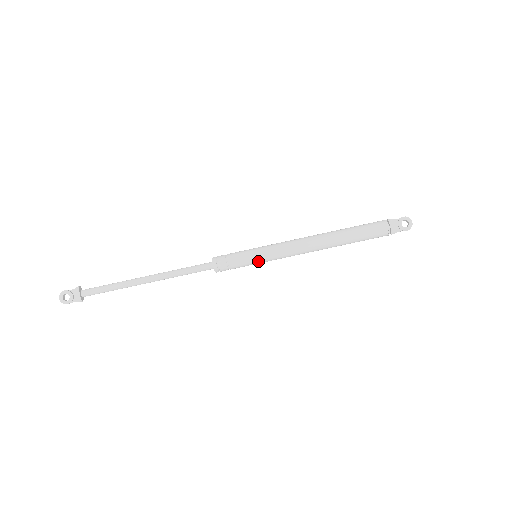
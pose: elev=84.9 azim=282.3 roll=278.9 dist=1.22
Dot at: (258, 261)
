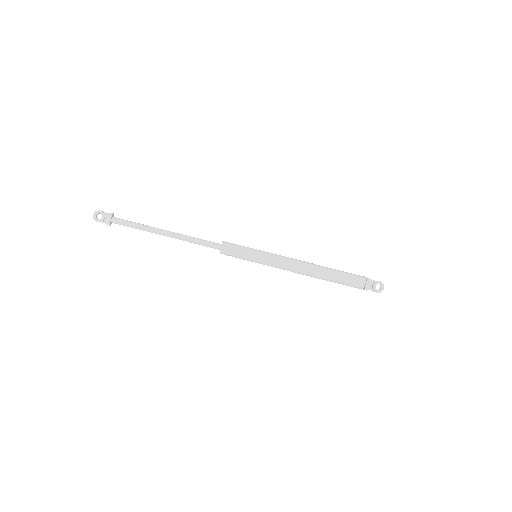
Dot at: (256, 261)
